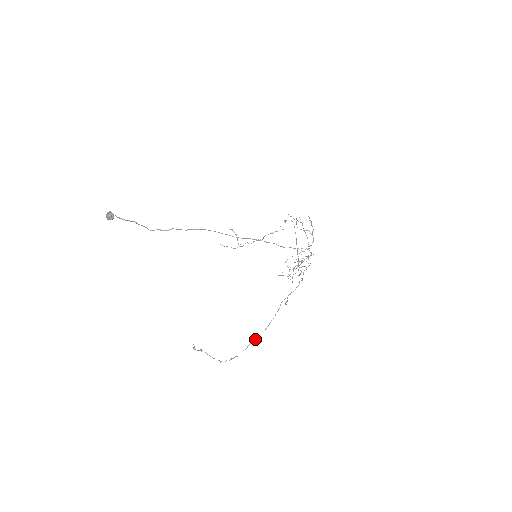
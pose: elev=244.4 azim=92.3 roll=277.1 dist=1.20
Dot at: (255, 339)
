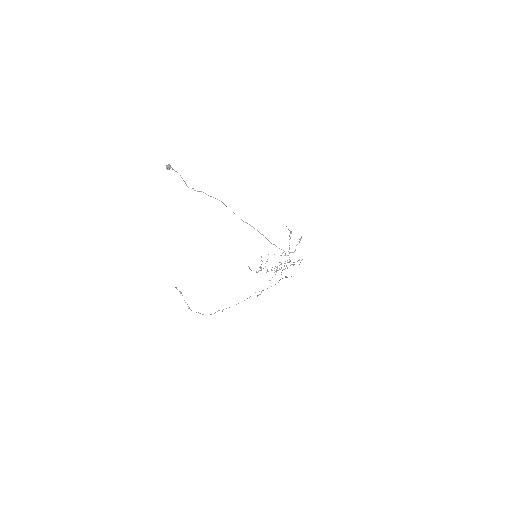
Dot at: (223, 309)
